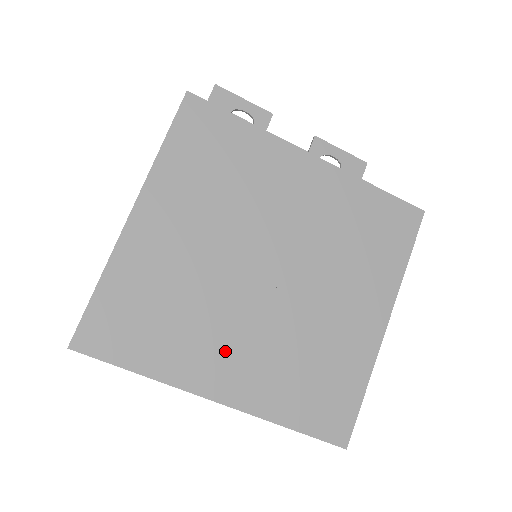
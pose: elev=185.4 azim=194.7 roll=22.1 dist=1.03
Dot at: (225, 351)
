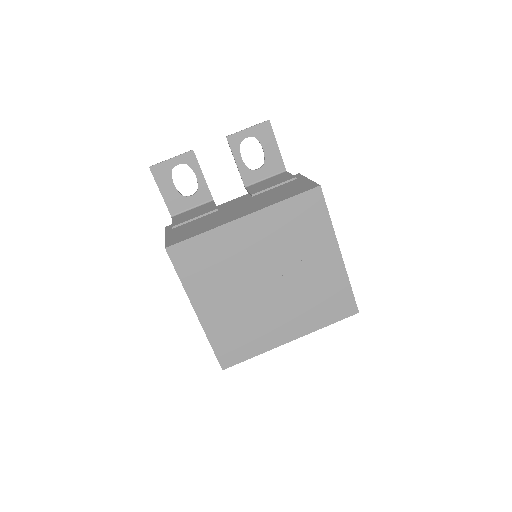
Dot at: (279, 324)
